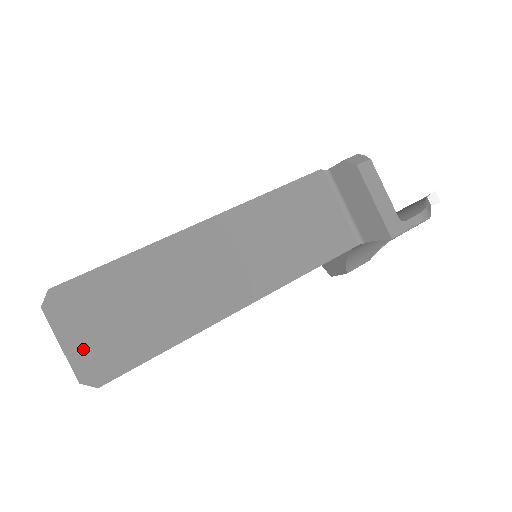
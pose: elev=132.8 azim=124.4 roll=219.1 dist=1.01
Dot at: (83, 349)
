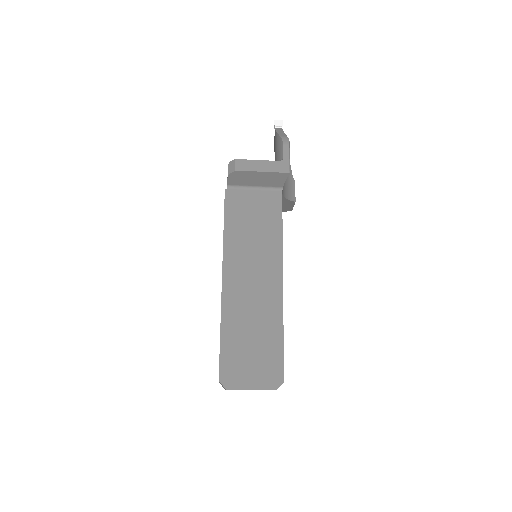
Dot at: (259, 379)
